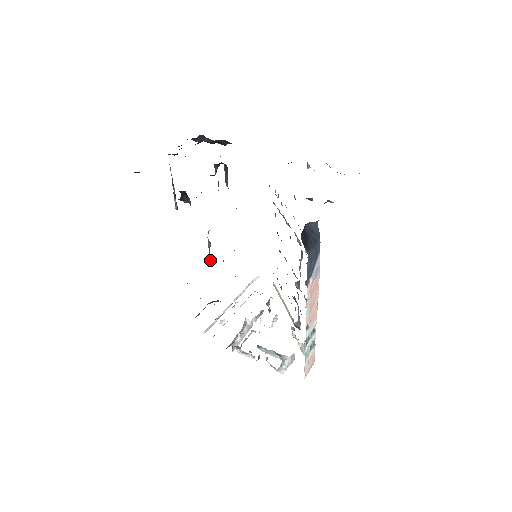
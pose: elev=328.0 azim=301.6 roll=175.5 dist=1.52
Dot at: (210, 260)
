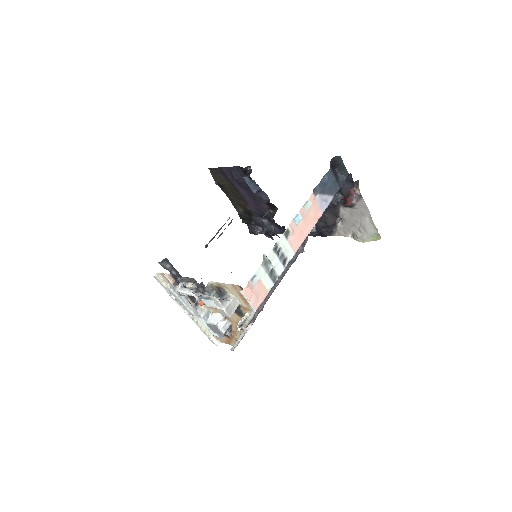
Dot at: (217, 238)
